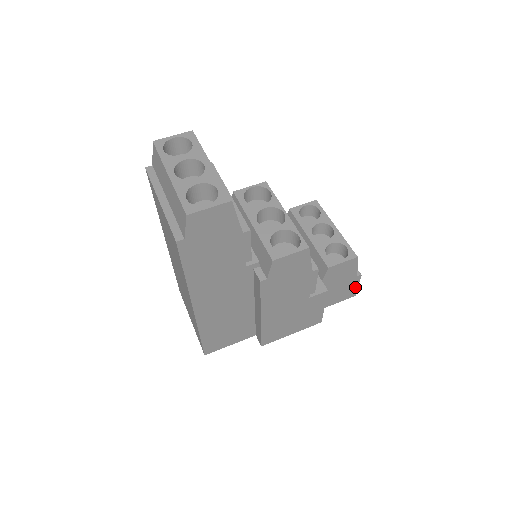
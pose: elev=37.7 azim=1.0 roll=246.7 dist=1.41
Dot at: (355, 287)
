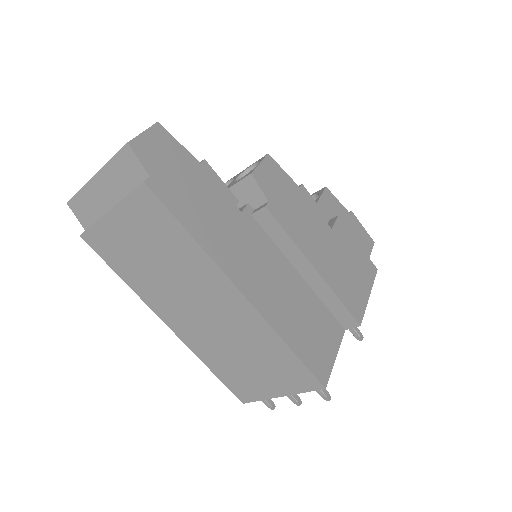
Dot at: (363, 230)
